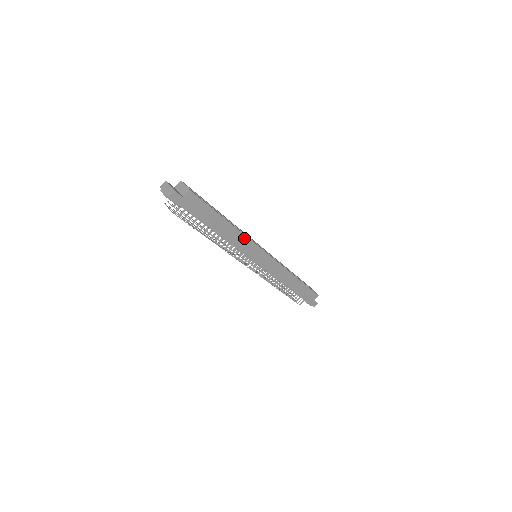
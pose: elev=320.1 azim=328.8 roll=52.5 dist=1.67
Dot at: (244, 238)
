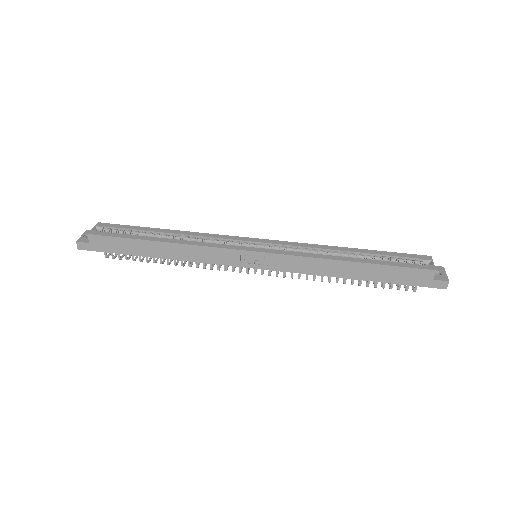
Dot at: (199, 248)
